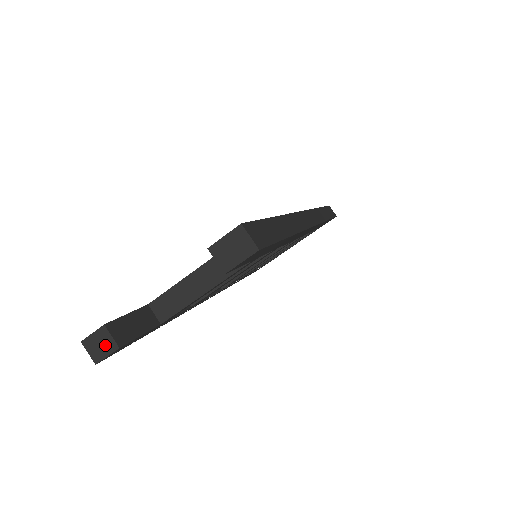
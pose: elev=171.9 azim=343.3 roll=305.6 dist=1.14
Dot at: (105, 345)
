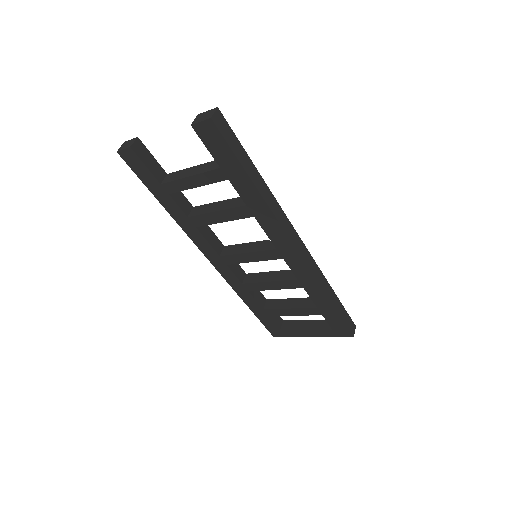
Dot at: (128, 145)
